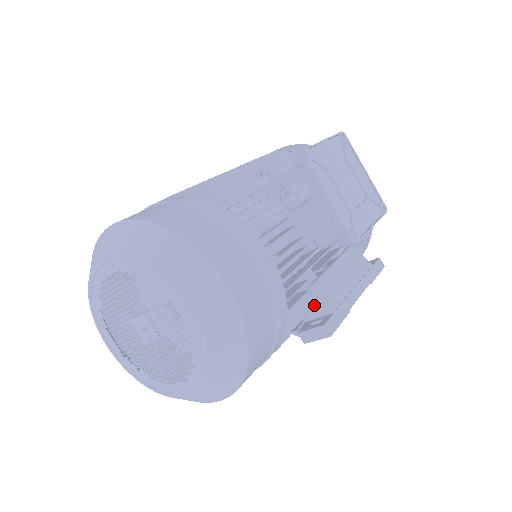
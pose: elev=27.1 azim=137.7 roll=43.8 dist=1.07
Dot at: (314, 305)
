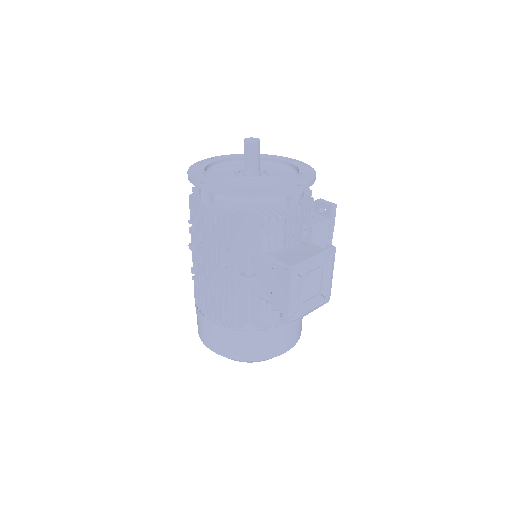
Dot at: occluded
